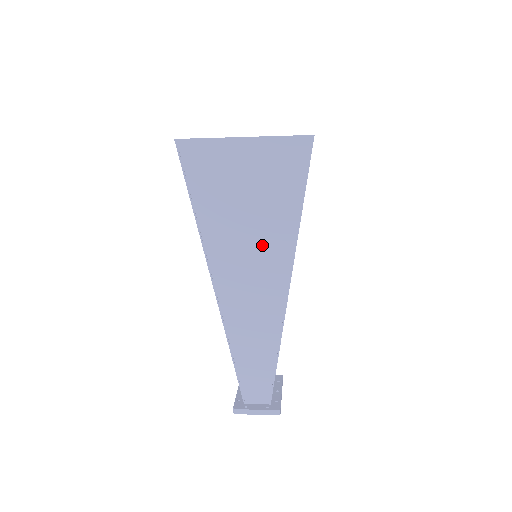
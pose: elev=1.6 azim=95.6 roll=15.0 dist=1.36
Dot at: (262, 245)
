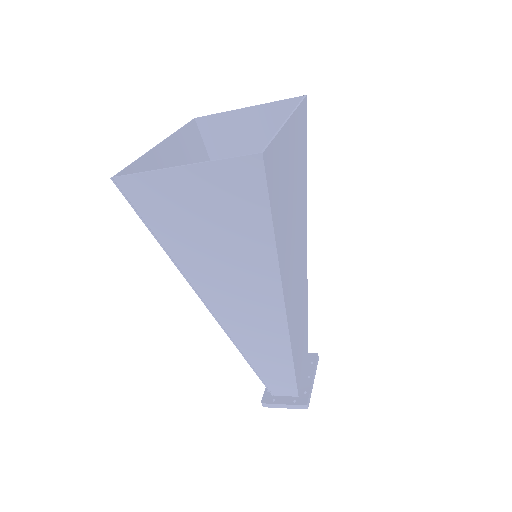
Dot at: (242, 269)
